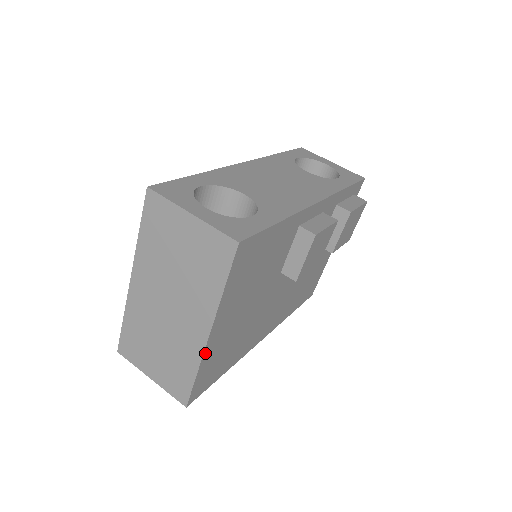
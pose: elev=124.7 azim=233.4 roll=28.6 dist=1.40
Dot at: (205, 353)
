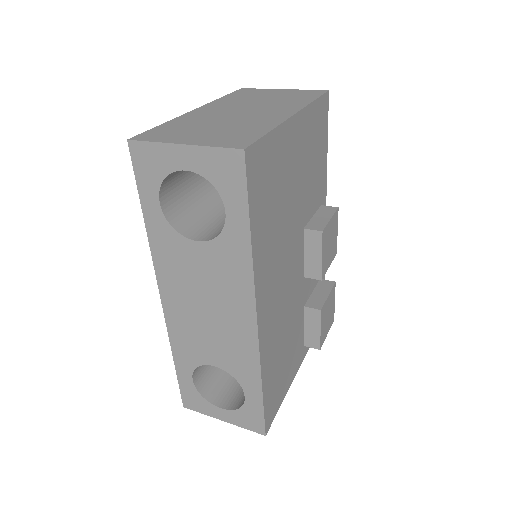
Dot at: (284, 126)
